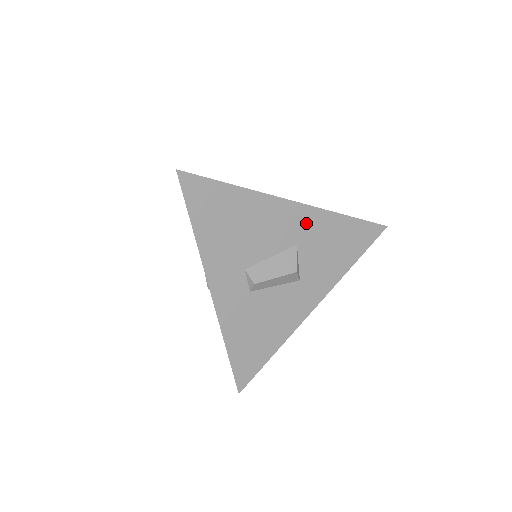
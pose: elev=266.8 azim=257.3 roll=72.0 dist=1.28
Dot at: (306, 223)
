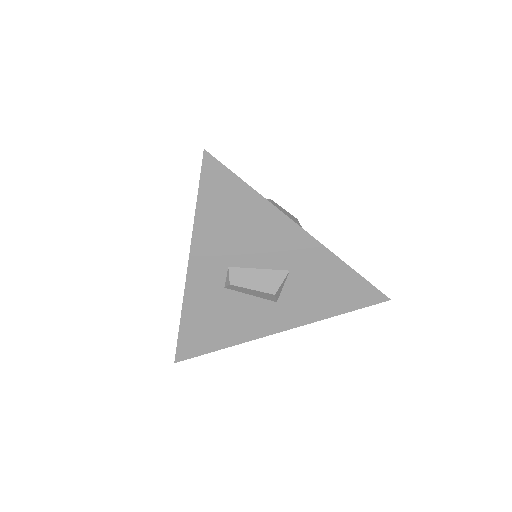
Dot at: (309, 256)
